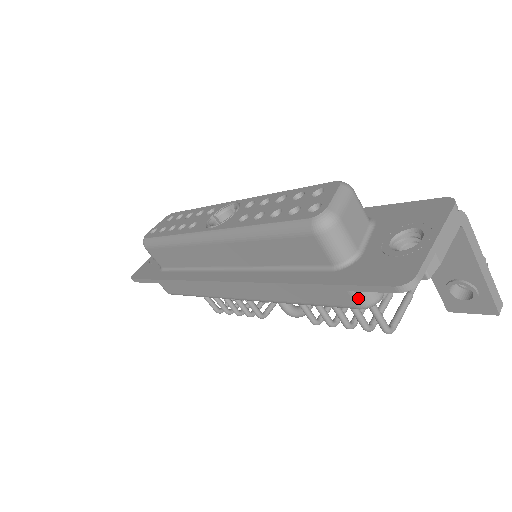
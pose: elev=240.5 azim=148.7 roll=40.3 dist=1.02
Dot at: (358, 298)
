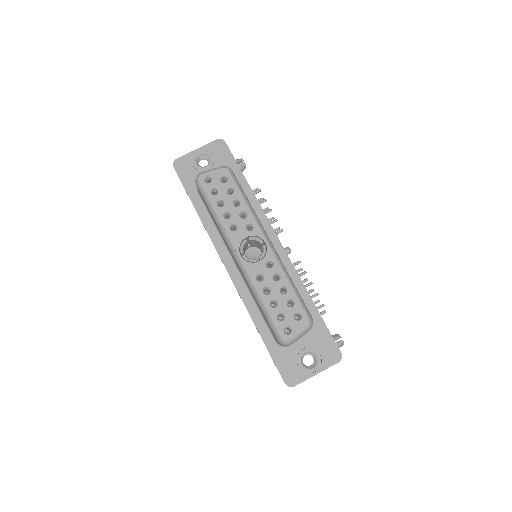
Dot at: occluded
